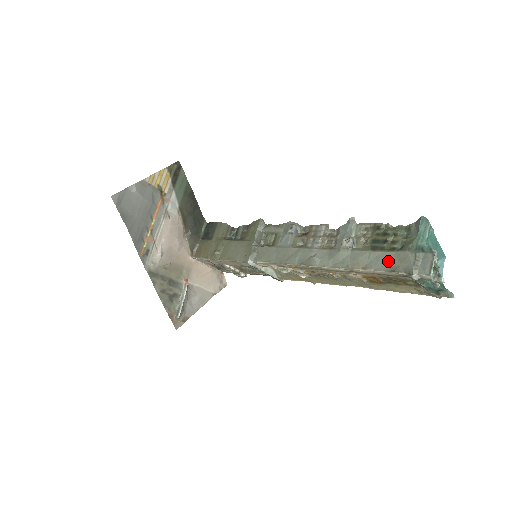
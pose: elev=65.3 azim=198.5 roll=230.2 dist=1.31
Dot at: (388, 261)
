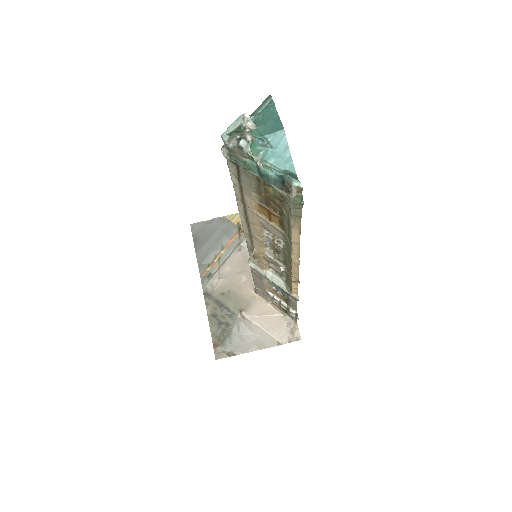
Dot at: occluded
